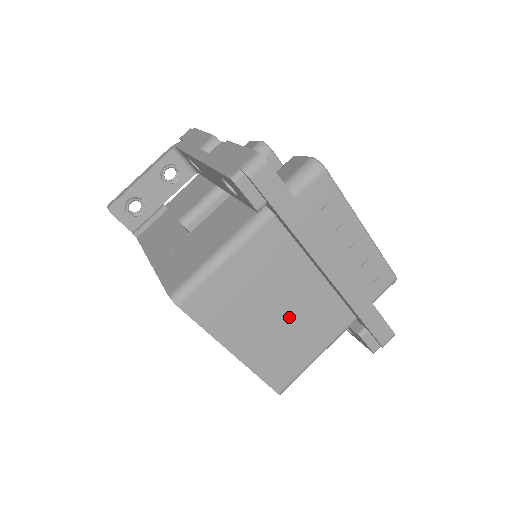
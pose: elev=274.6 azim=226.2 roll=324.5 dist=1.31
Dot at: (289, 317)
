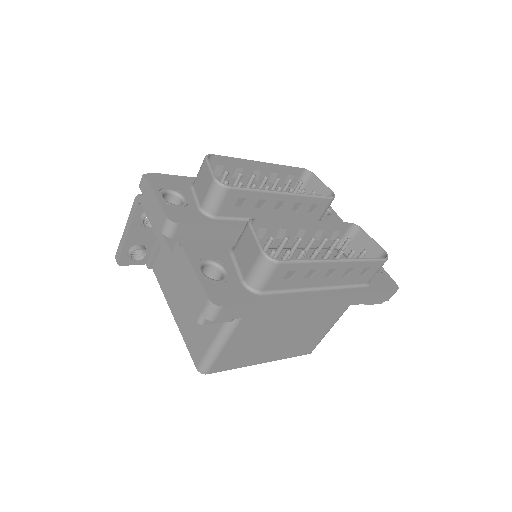
Dot at: (296, 329)
